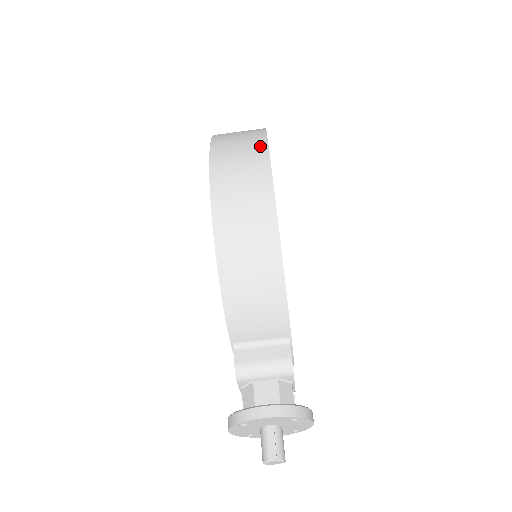
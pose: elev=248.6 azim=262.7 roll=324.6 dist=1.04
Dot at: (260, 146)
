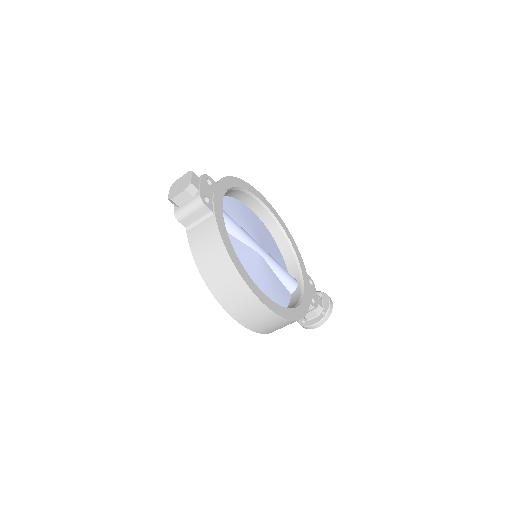
Dot at: (252, 298)
